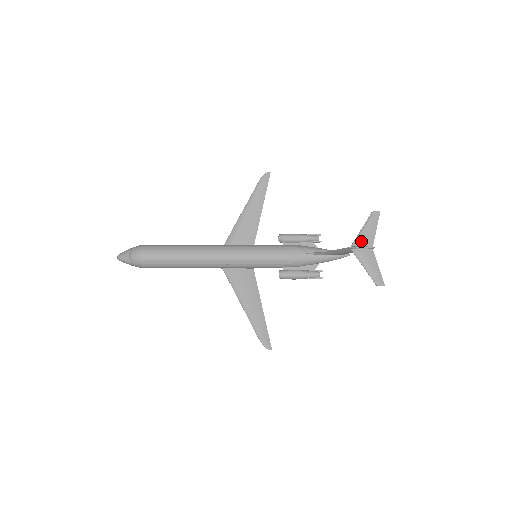
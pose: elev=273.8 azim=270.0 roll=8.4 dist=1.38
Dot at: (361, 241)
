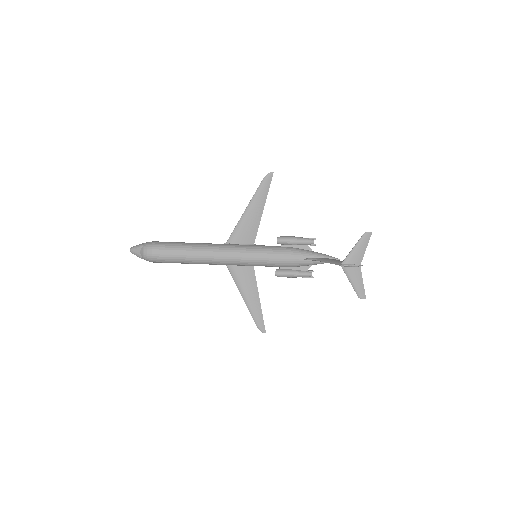
Dot at: (351, 260)
